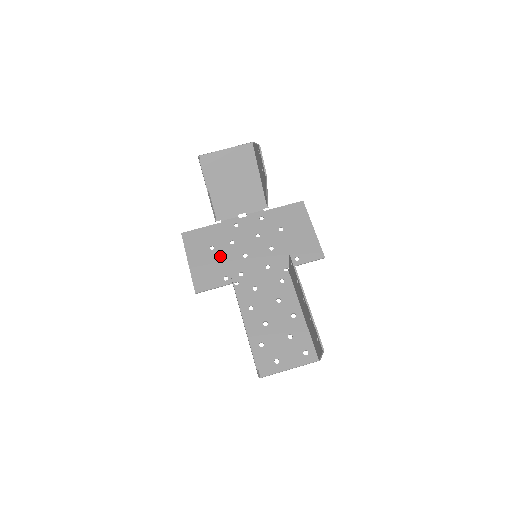
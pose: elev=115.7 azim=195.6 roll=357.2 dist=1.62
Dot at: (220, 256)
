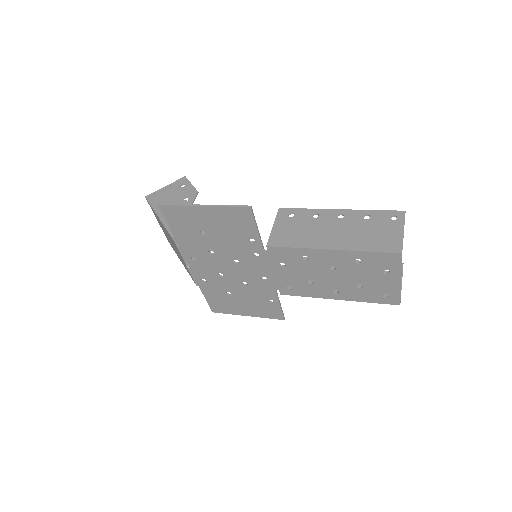
Dot at: (220, 238)
